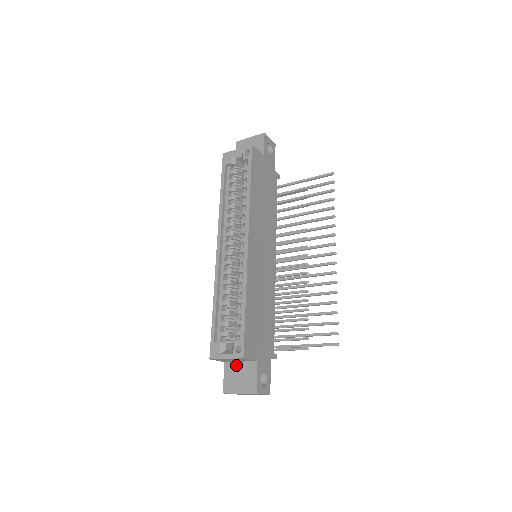
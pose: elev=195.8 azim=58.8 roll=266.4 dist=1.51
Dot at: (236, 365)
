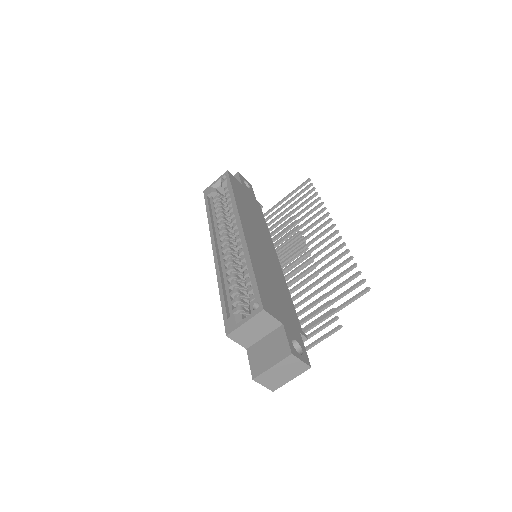
Dot at: (260, 343)
